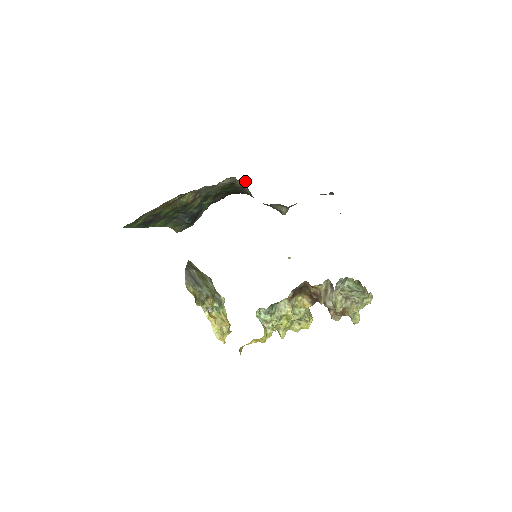
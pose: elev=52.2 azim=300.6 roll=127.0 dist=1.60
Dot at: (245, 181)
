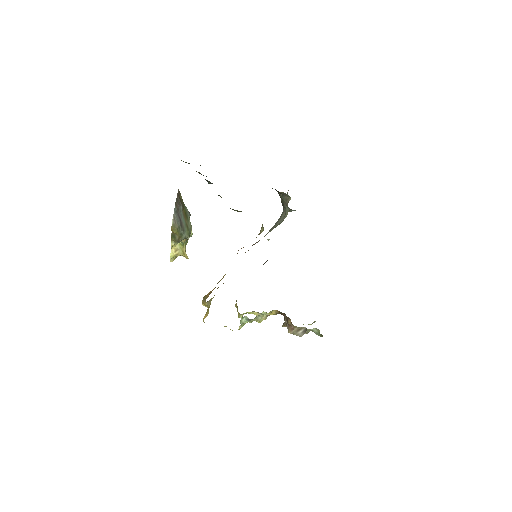
Dot at: (288, 196)
